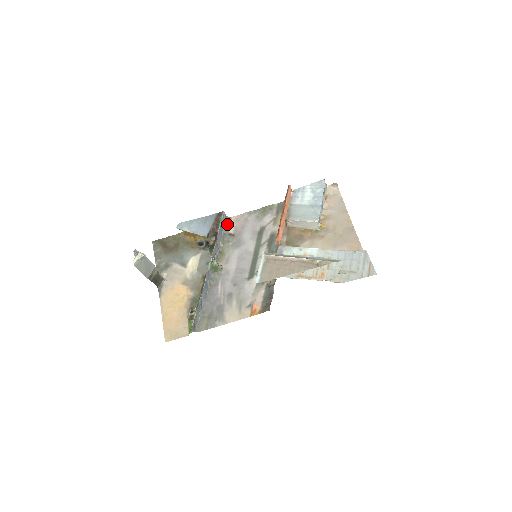
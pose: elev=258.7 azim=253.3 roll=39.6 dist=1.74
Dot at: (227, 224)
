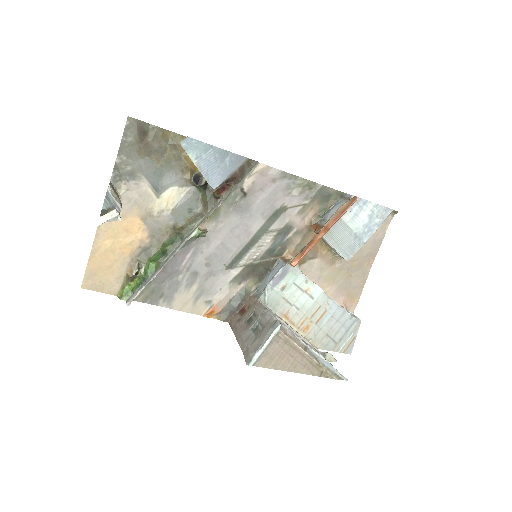
Dot at: occluded
